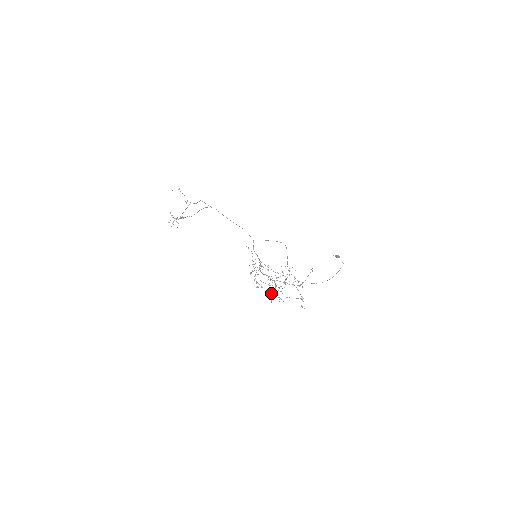
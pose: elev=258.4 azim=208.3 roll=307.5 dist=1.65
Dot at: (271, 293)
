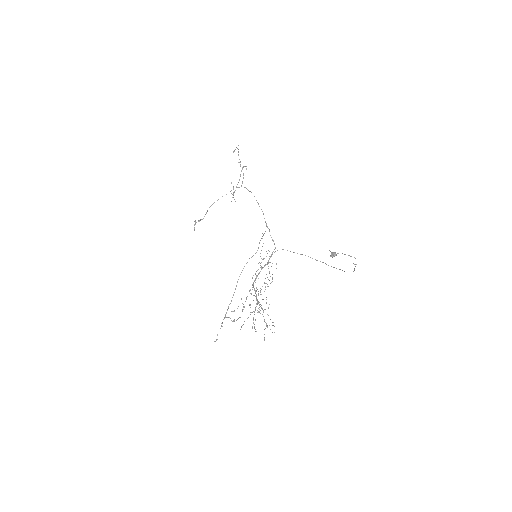
Dot at: (255, 310)
